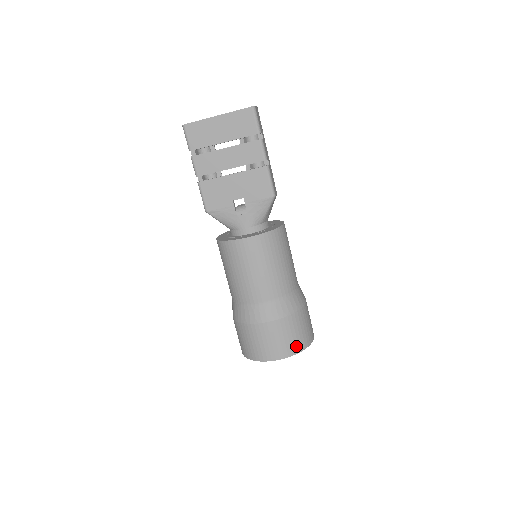
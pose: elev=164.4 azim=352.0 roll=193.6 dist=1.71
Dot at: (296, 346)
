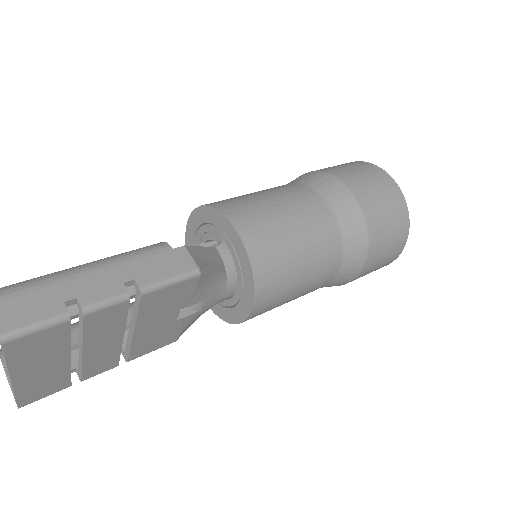
Dot at: (402, 229)
